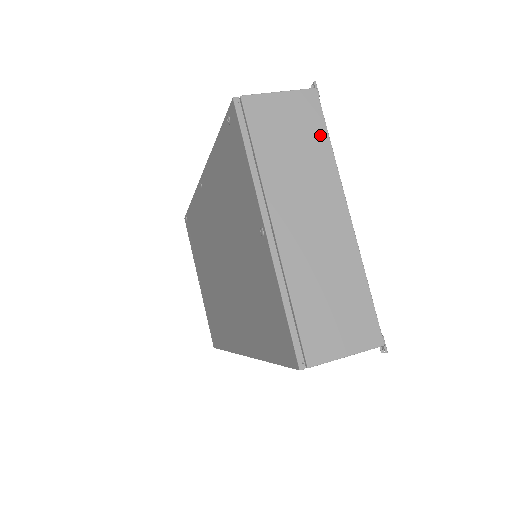
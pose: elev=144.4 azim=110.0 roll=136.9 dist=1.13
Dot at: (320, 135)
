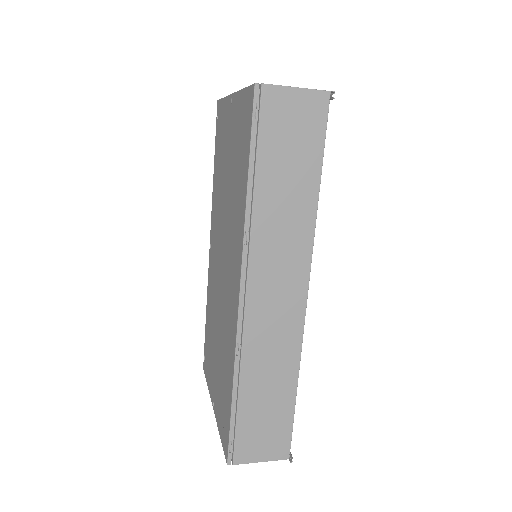
Dot at: occluded
